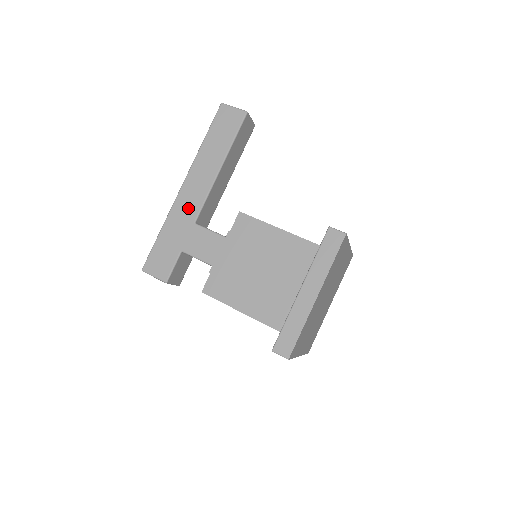
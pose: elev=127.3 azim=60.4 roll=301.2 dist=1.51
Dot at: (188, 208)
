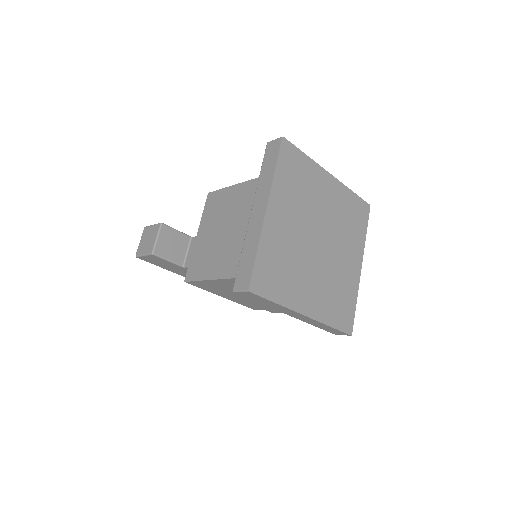
Dot at: occluded
